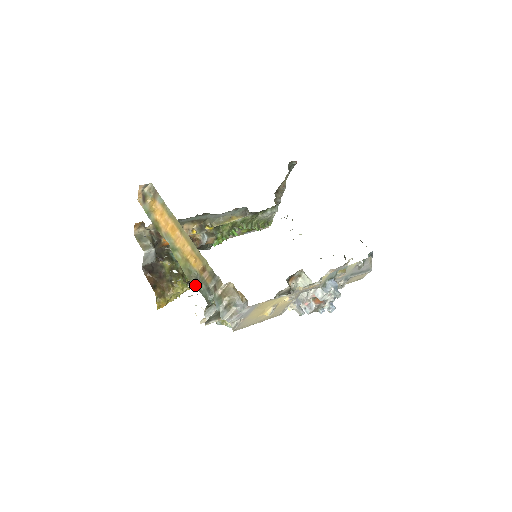
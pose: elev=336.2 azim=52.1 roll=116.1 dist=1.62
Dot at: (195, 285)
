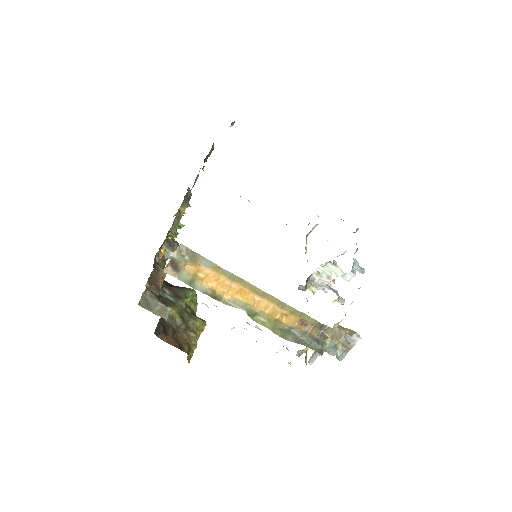
Dot at: (297, 342)
